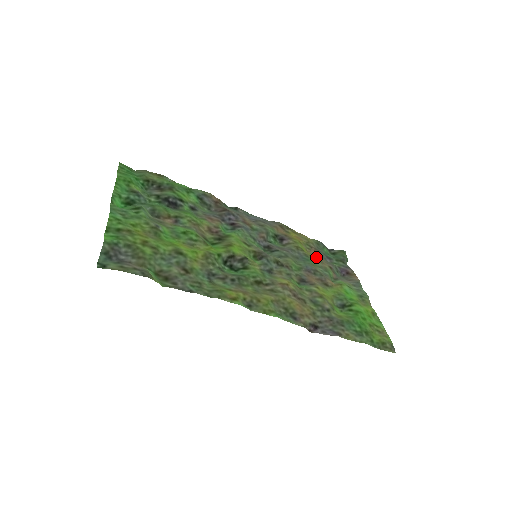
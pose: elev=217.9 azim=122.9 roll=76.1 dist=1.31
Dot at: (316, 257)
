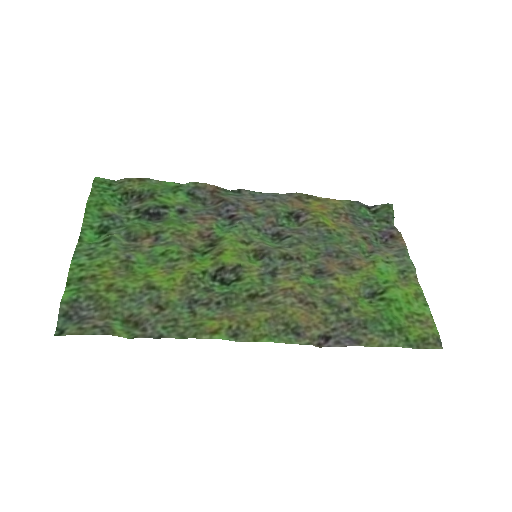
Dot at: (344, 229)
